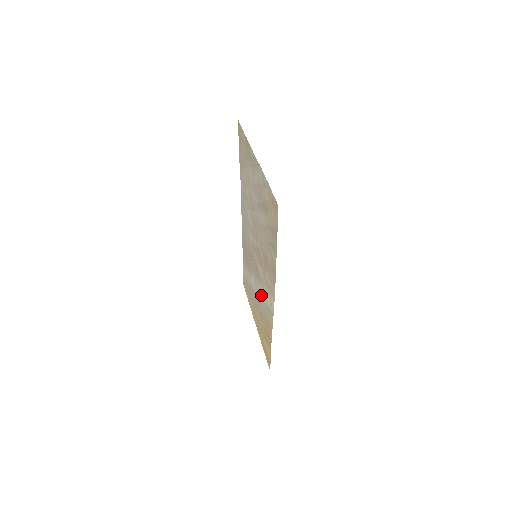
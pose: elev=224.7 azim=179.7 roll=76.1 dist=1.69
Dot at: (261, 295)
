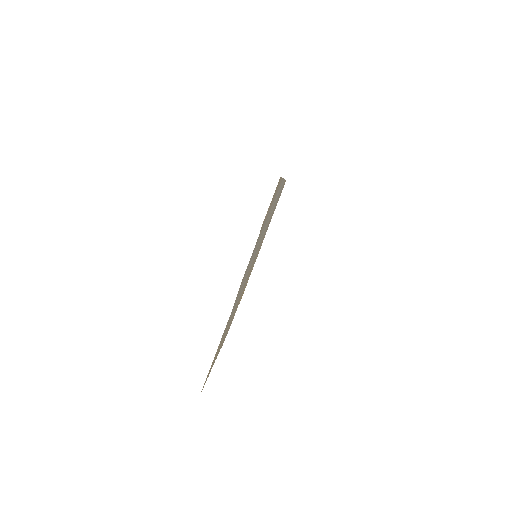
Dot at: occluded
